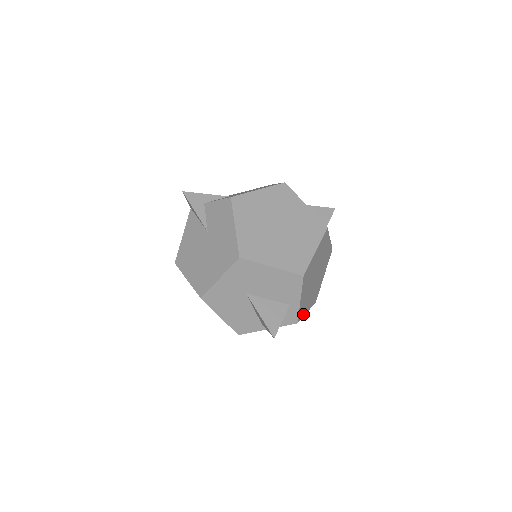
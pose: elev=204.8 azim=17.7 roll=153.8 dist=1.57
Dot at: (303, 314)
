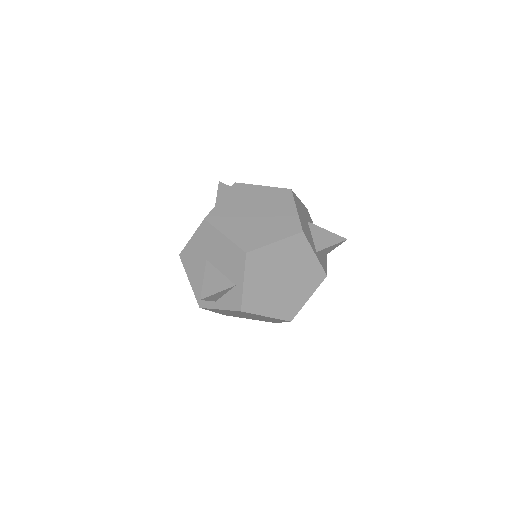
Dot at: (256, 311)
